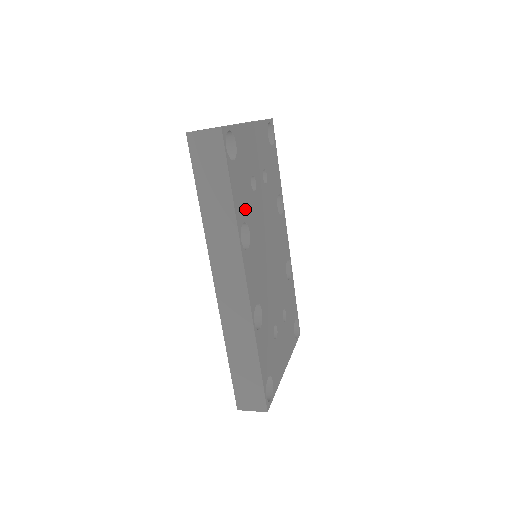
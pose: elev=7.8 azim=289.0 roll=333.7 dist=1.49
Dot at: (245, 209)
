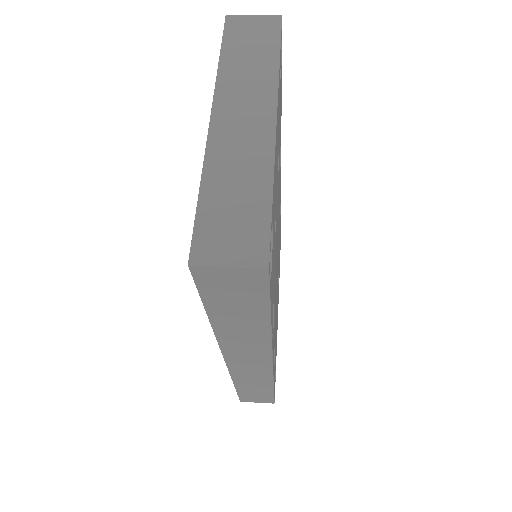
Dot at: (273, 287)
